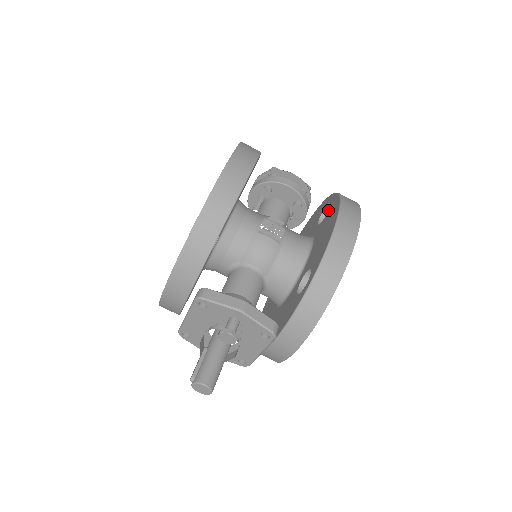
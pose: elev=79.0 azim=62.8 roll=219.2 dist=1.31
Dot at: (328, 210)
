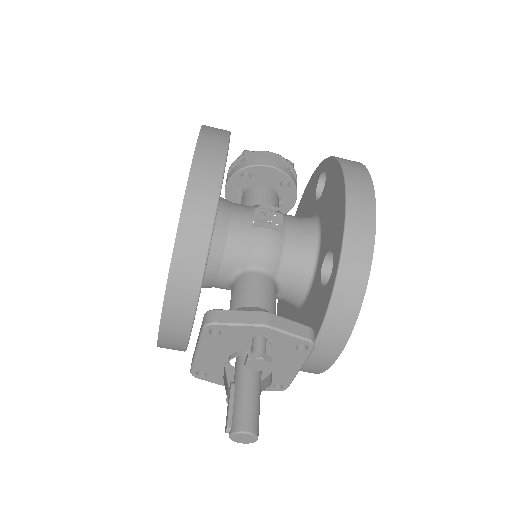
Dot at: occluded
